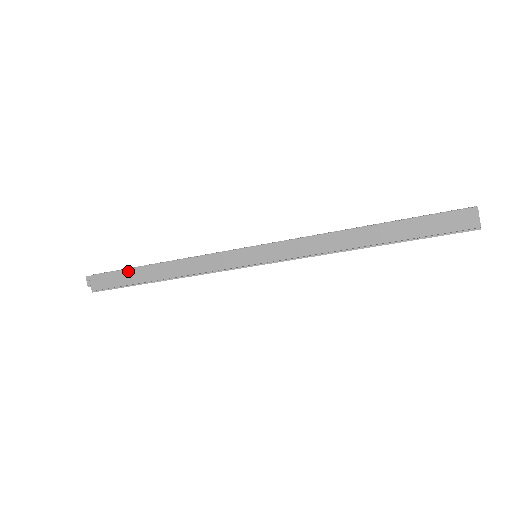
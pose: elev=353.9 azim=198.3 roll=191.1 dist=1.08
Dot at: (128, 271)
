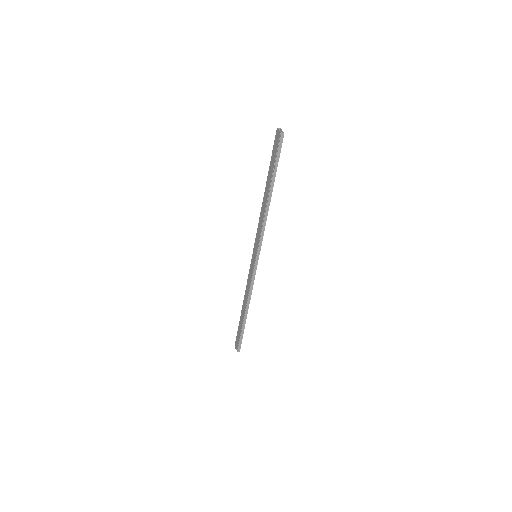
Dot at: (239, 324)
